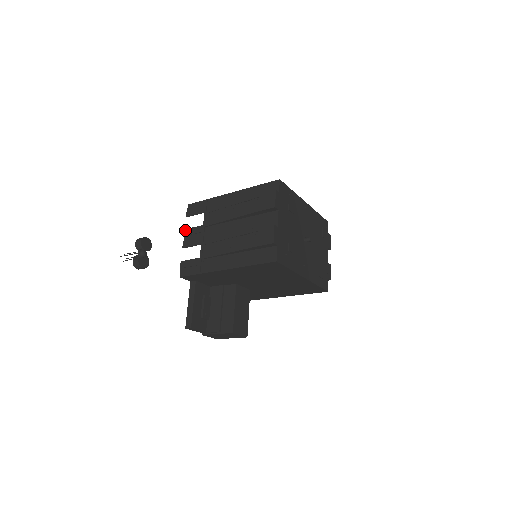
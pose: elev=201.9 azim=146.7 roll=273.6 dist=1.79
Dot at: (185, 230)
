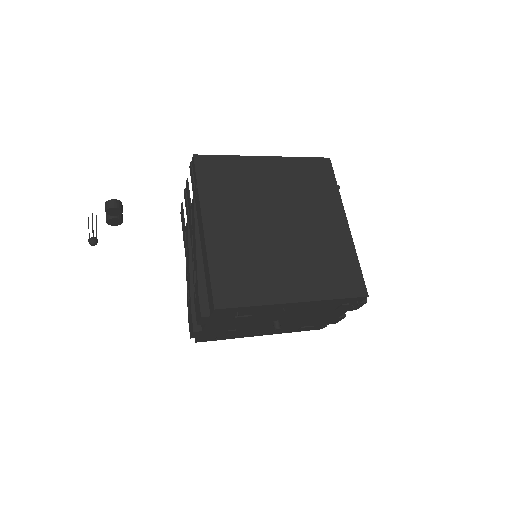
Dot at: (186, 180)
